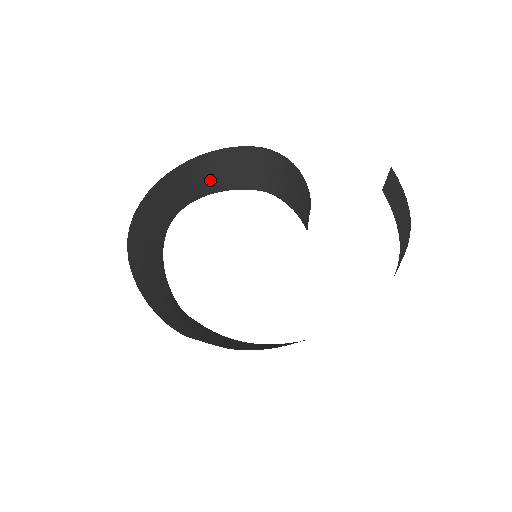
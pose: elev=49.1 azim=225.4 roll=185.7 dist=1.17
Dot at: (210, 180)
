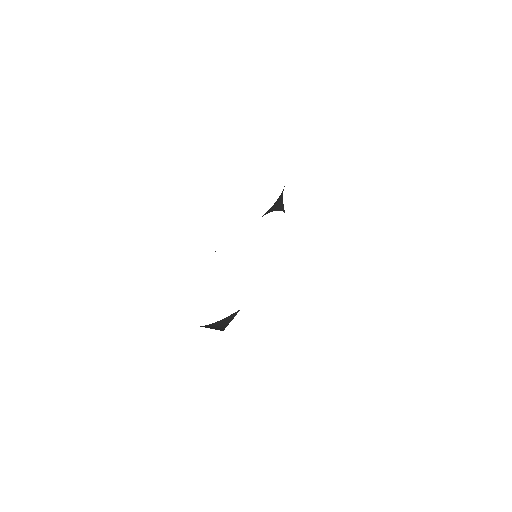
Dot at: (276, 203)
